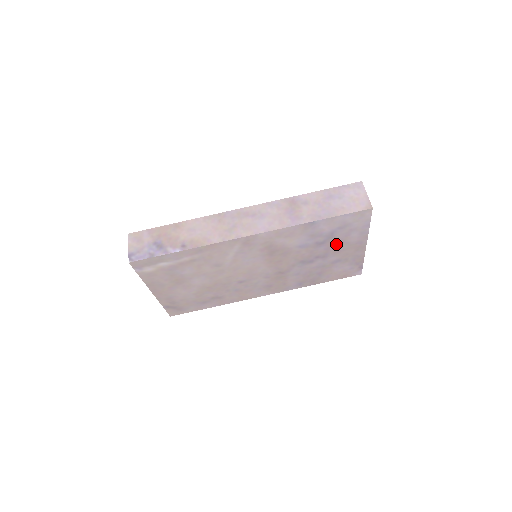
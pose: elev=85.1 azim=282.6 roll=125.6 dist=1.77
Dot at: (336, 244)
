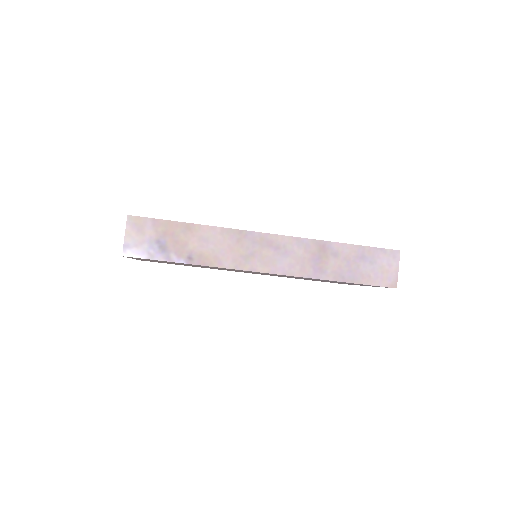
Dot at: occluded
